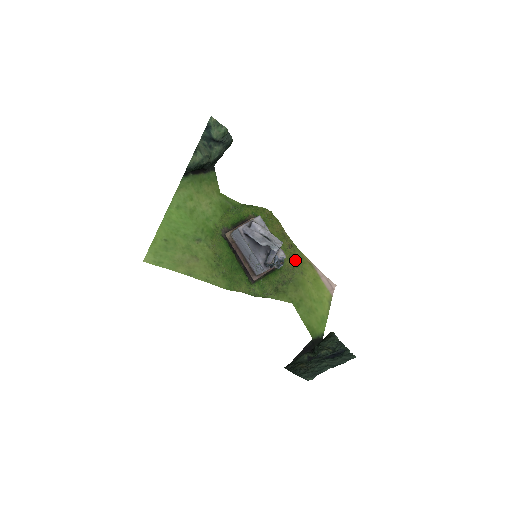
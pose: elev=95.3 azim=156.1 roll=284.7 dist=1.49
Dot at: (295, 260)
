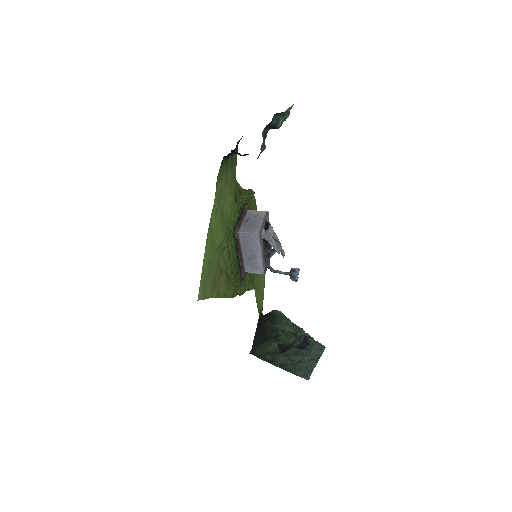
Dot at: occluded
